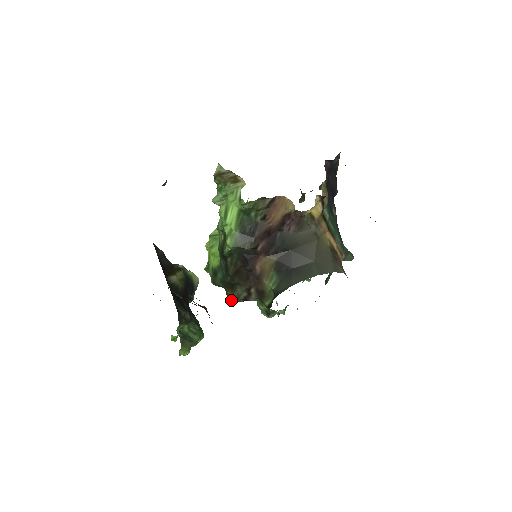
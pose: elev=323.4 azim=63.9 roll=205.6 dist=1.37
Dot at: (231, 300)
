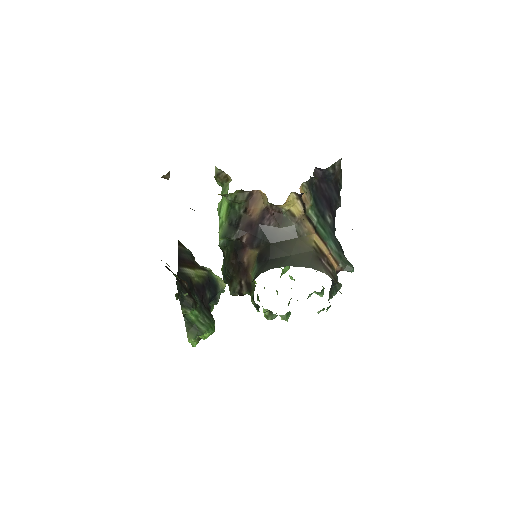
Dot at: (230, 293)
